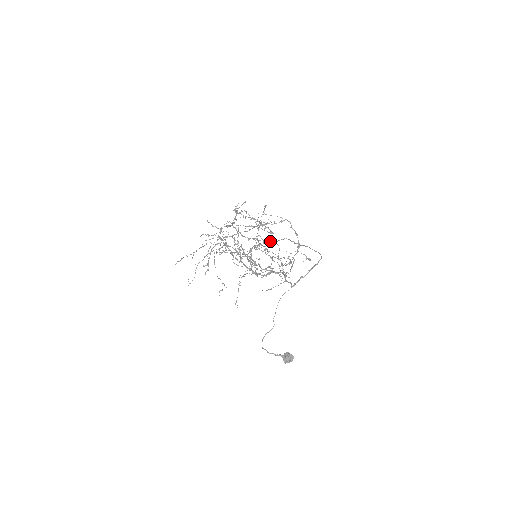
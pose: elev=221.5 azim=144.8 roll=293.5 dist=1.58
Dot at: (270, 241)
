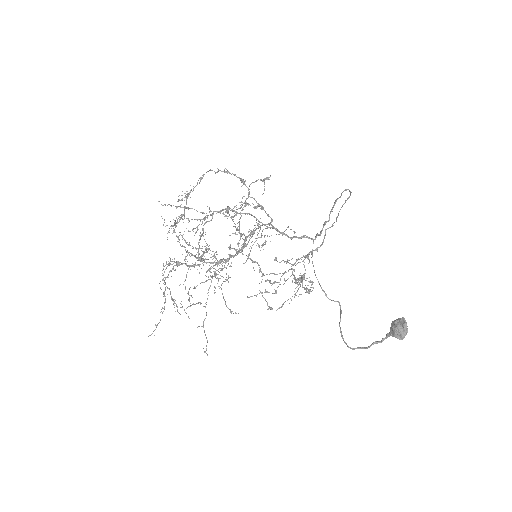
Dot at: (315, 249)
